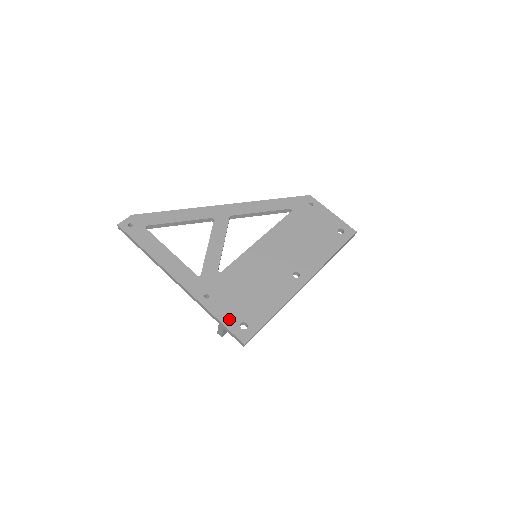
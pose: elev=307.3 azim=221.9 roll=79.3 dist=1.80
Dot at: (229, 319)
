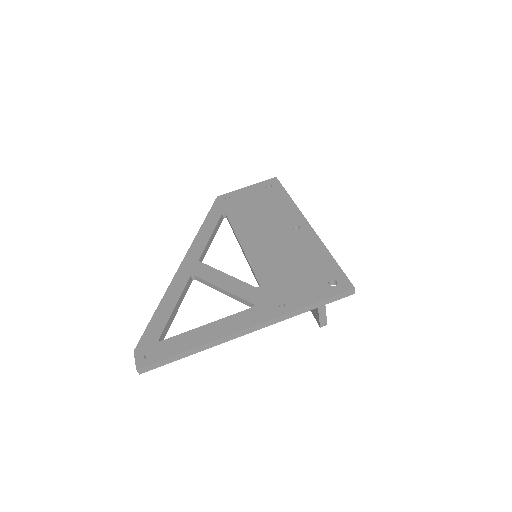
Dot at: (319, 293)
